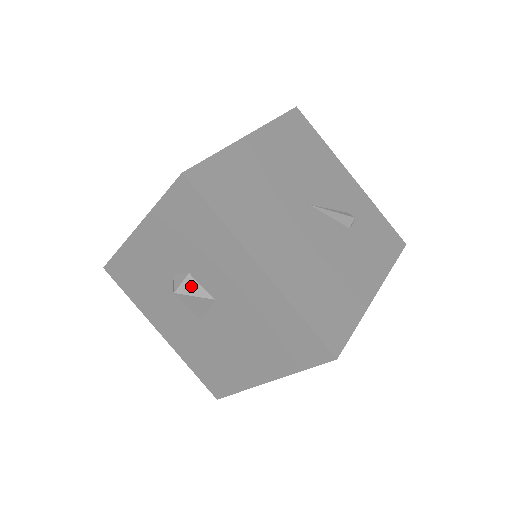
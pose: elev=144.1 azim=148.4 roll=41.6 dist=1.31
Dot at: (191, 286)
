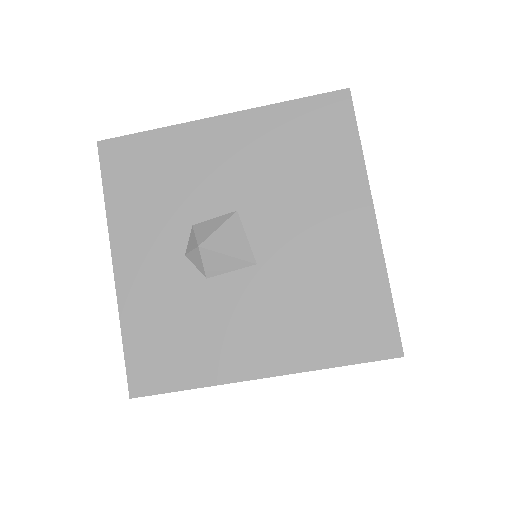
Dot at: (206, 228)
